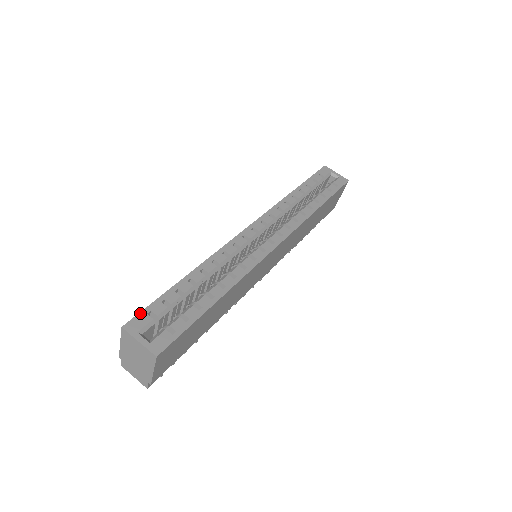
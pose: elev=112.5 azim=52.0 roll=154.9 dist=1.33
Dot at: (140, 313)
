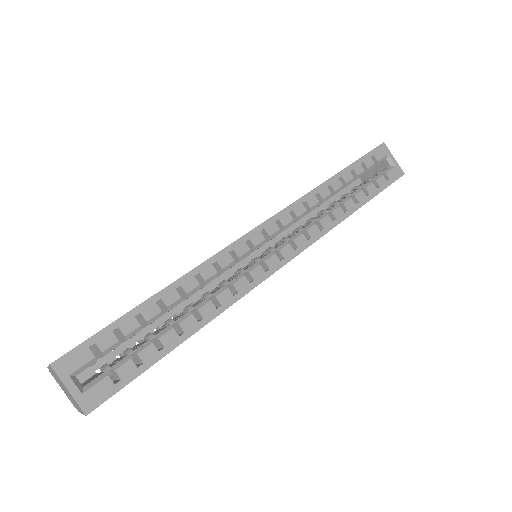
Dot at: (80, 345)
